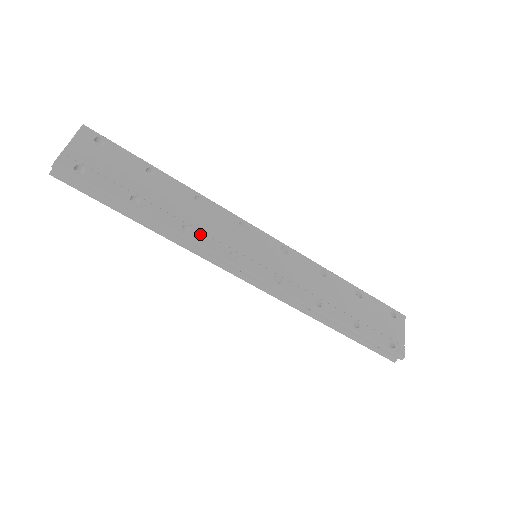
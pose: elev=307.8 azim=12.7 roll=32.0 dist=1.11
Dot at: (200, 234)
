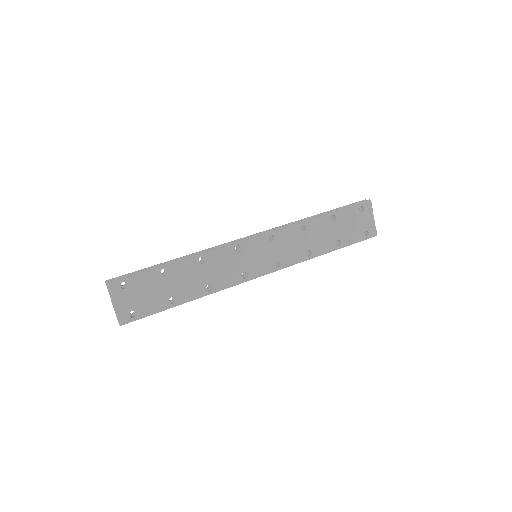
Dot at: (219, 283)
